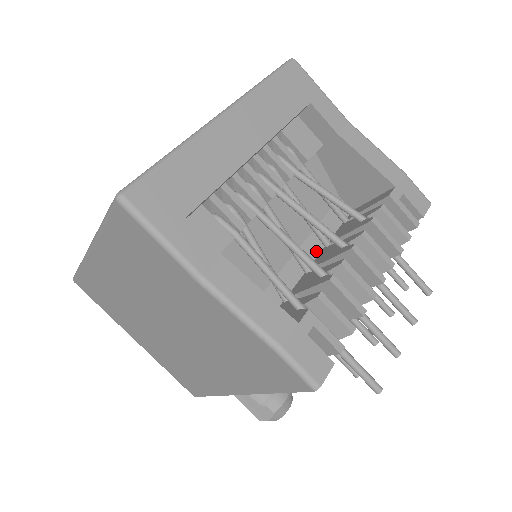
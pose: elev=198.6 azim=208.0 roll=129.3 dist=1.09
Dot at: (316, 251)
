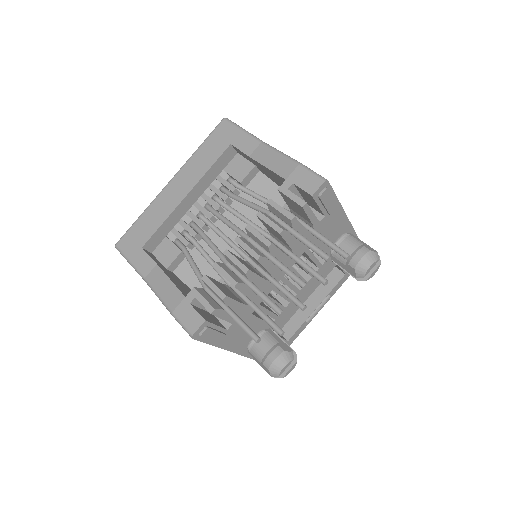
Dot at: occluded
